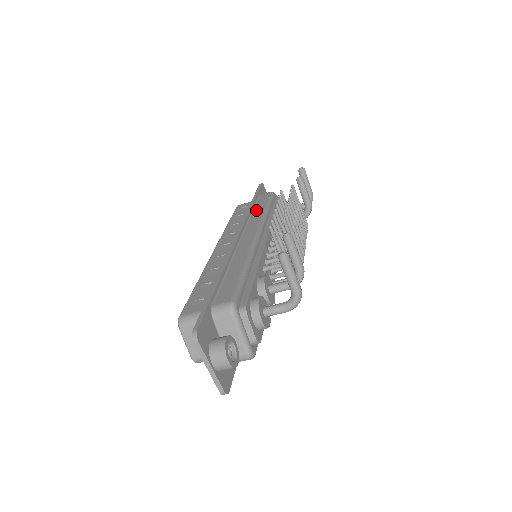
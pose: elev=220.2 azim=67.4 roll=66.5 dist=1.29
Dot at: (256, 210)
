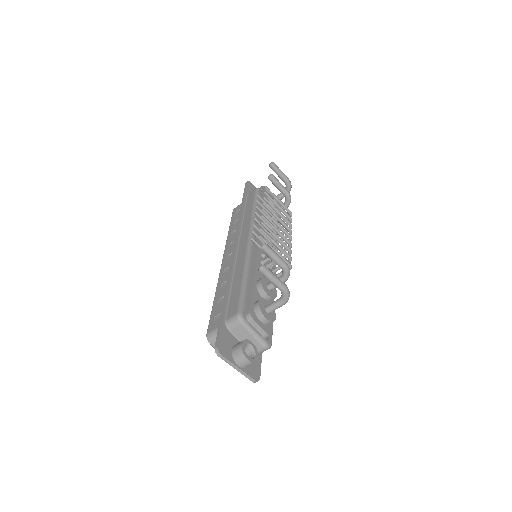
Dot at: (246, 213)
